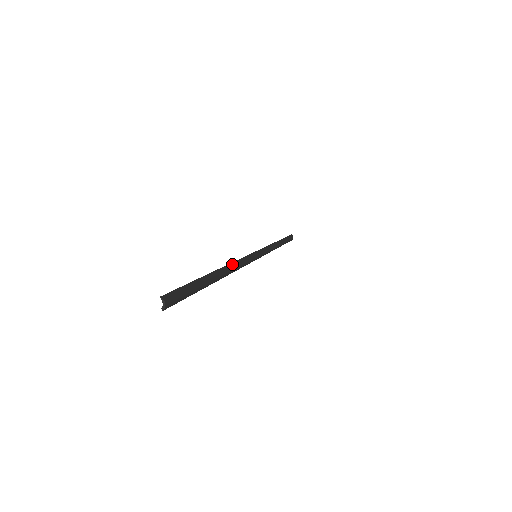
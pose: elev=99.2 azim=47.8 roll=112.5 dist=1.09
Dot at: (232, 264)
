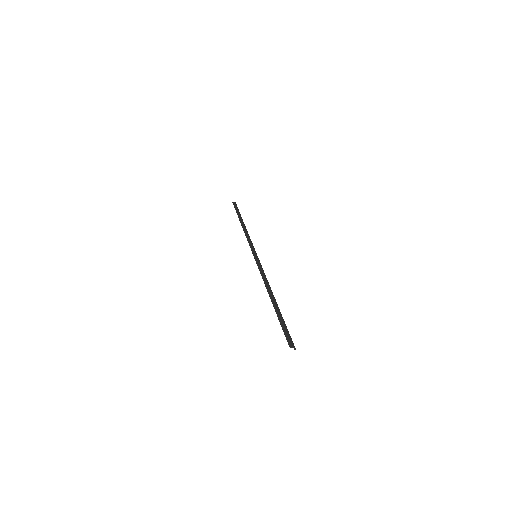
Dot at: (265, 283)
